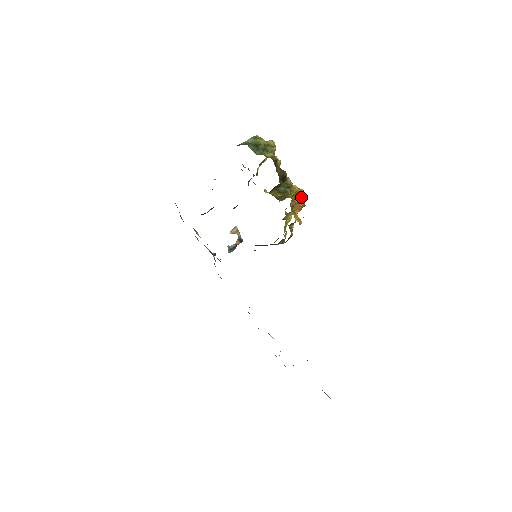
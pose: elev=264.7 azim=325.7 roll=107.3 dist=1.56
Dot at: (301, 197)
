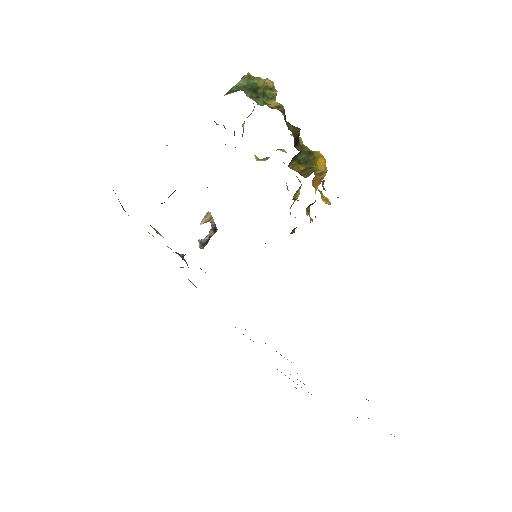
Dot at: (323, 165)
